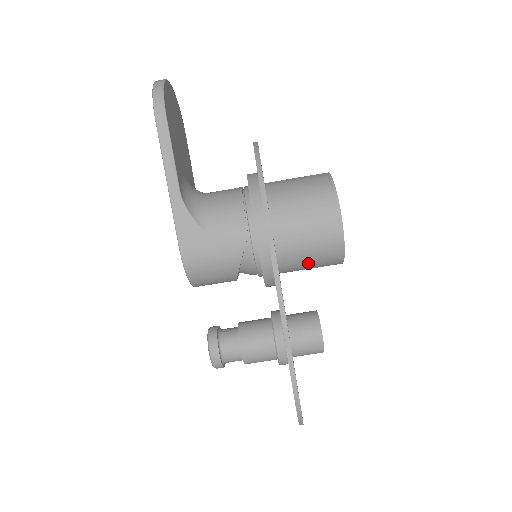
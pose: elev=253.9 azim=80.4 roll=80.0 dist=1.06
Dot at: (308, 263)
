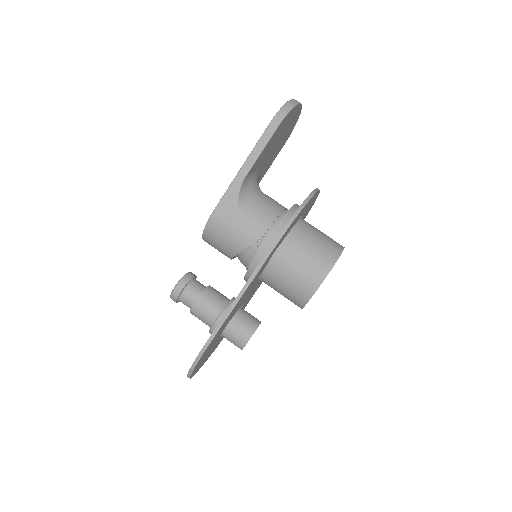
Dot at: (281, 289)
